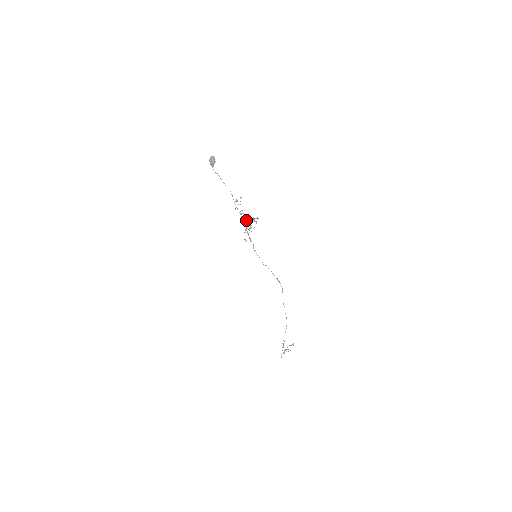
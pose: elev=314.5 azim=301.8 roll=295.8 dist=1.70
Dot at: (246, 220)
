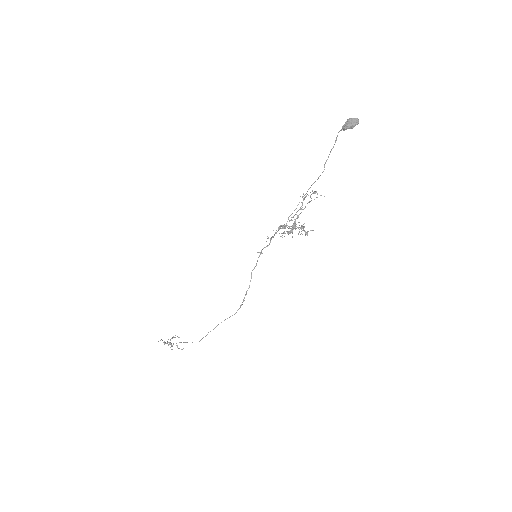
Dot at: (295, 219)
